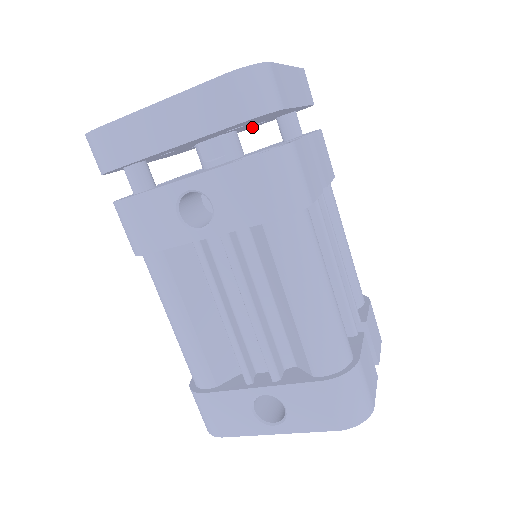
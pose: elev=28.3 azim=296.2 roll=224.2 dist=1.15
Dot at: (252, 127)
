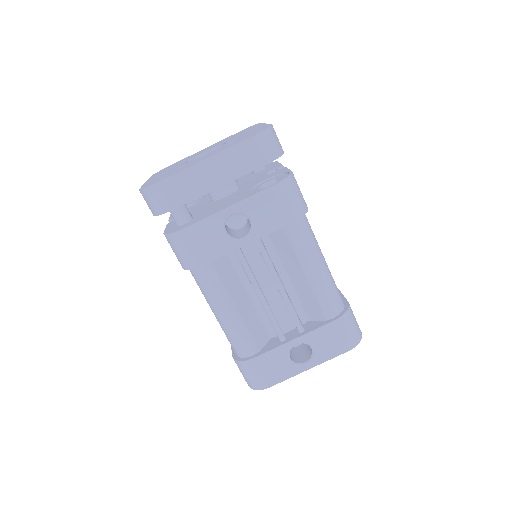
Dot at: occluded
